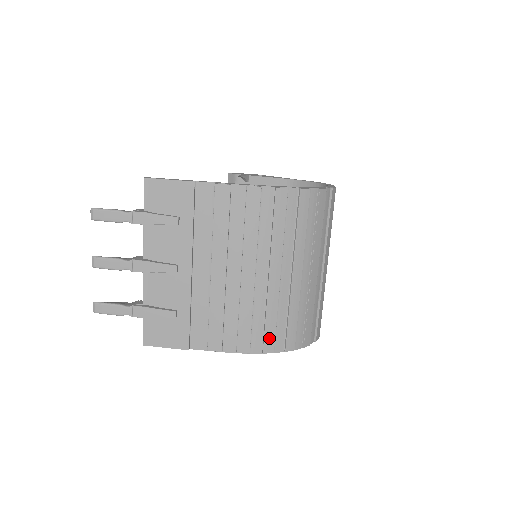
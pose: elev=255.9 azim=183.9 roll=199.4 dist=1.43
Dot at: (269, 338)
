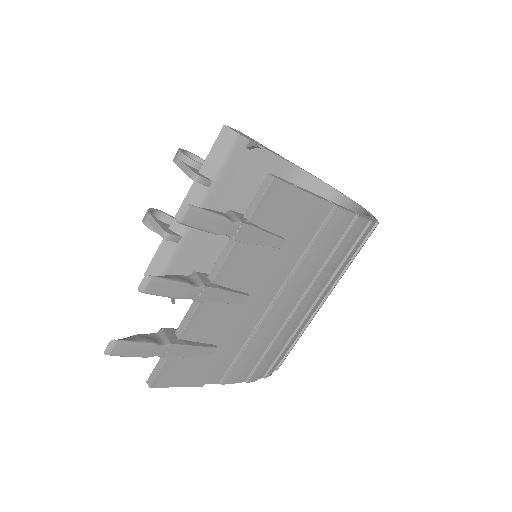
Dot at: (277, 363)
